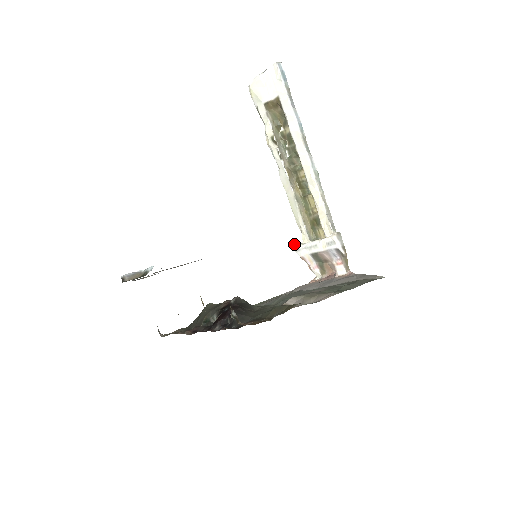
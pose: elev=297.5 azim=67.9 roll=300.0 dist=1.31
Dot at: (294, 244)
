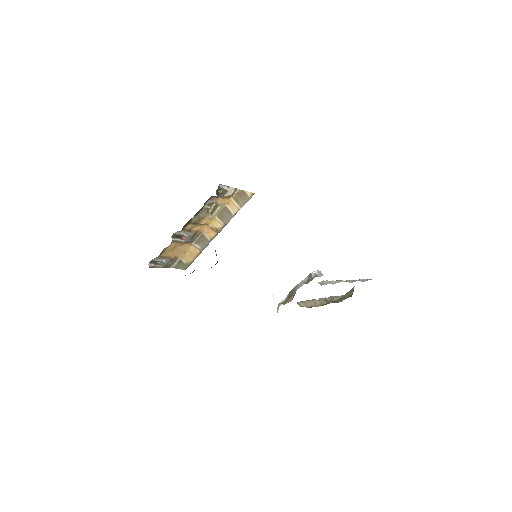
Dot at: occluded
